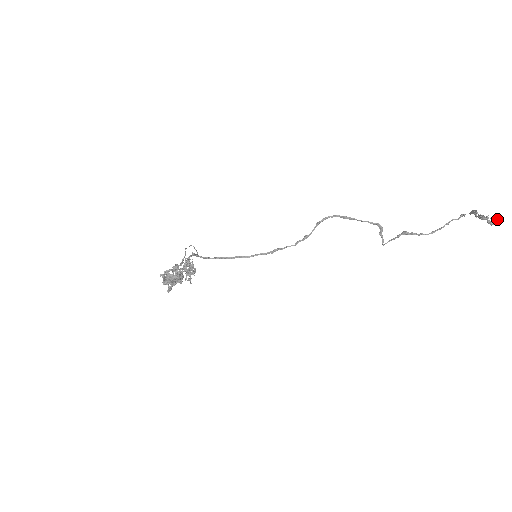
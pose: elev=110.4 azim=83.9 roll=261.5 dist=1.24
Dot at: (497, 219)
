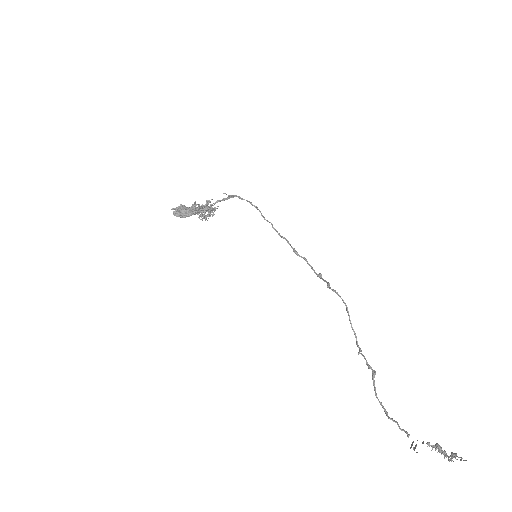
Dot at: occluded
